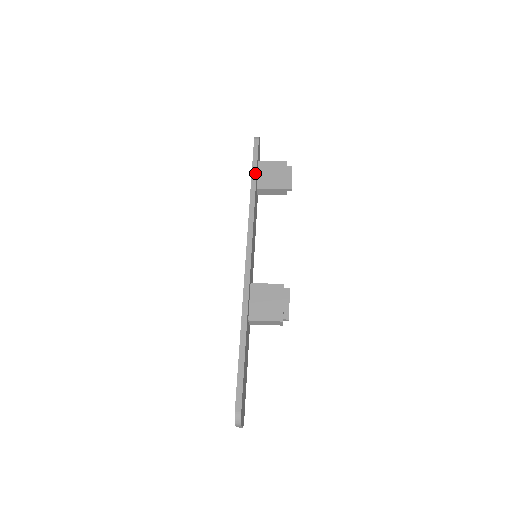
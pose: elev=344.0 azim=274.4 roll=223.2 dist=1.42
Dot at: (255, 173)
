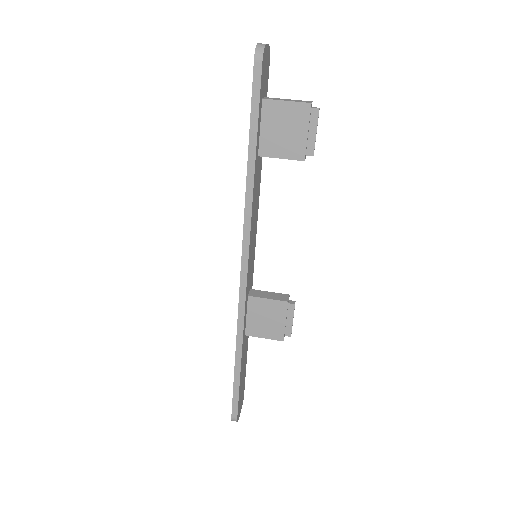
Dot at: (254, 139)
